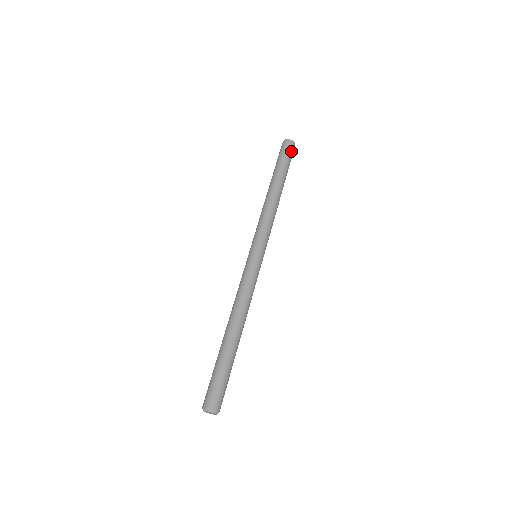
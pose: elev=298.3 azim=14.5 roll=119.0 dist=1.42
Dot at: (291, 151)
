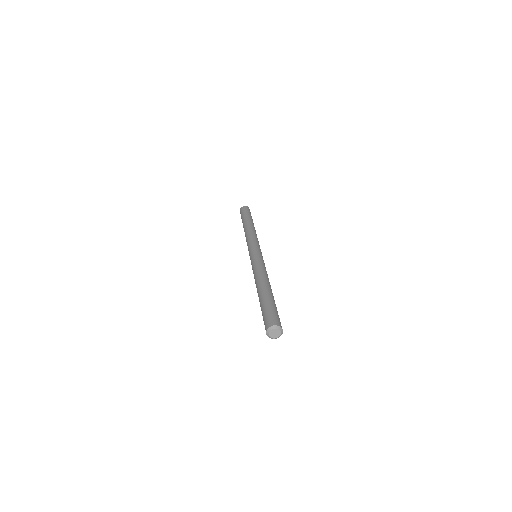
Dot at: occluded
